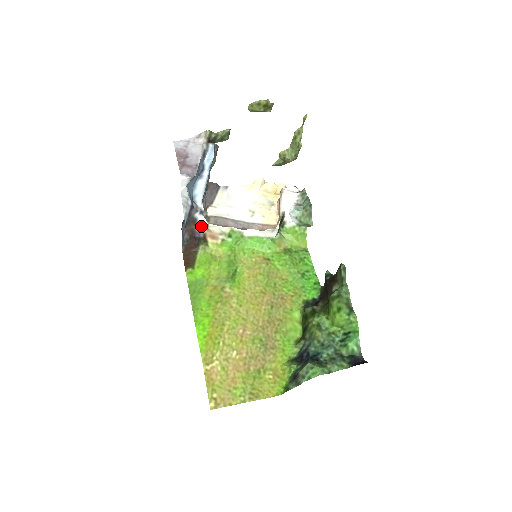
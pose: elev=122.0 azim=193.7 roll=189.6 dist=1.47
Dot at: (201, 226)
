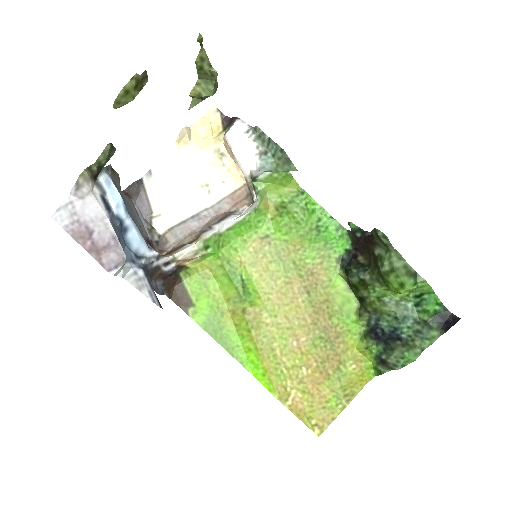
Dot at: (167, 264)
